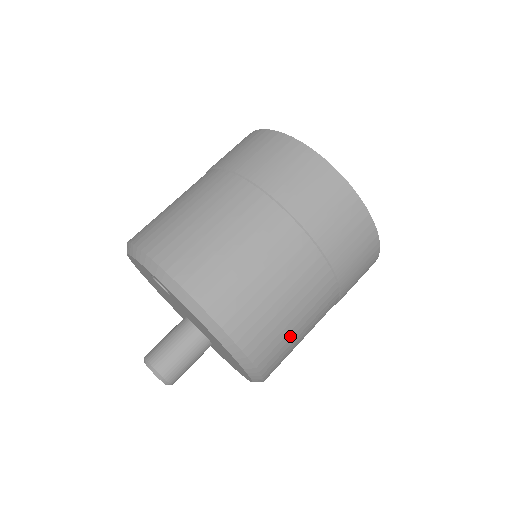
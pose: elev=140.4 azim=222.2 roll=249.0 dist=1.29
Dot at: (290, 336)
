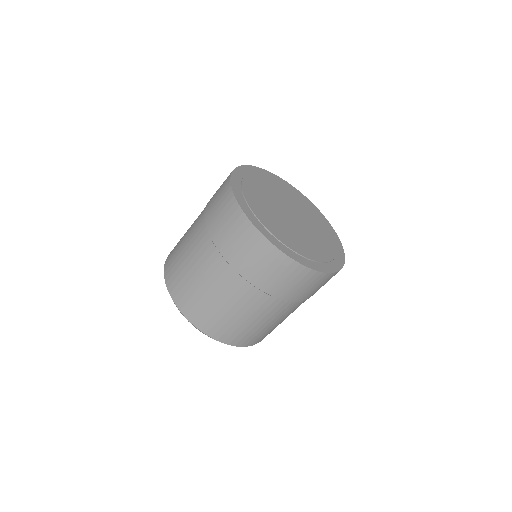
Dot at: (255, 330)
